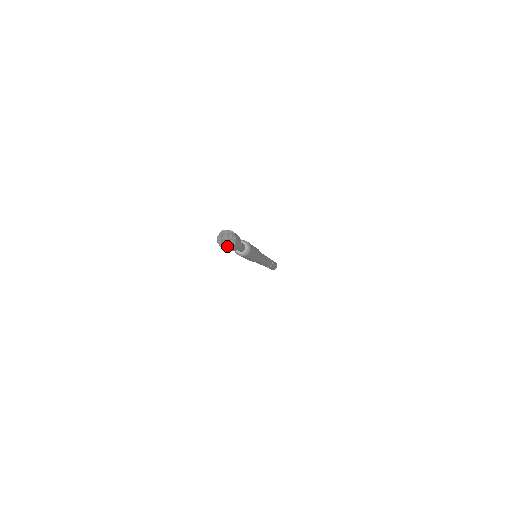
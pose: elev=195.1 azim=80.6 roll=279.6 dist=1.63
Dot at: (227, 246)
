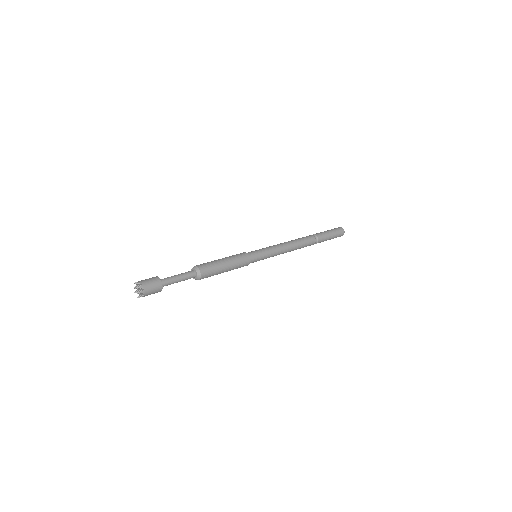
Dot at: (141, 295)
